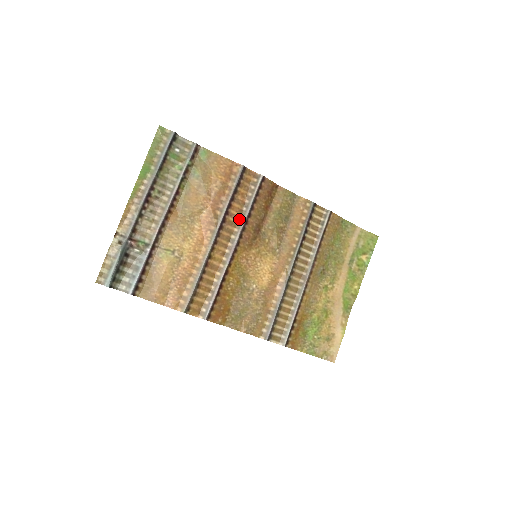
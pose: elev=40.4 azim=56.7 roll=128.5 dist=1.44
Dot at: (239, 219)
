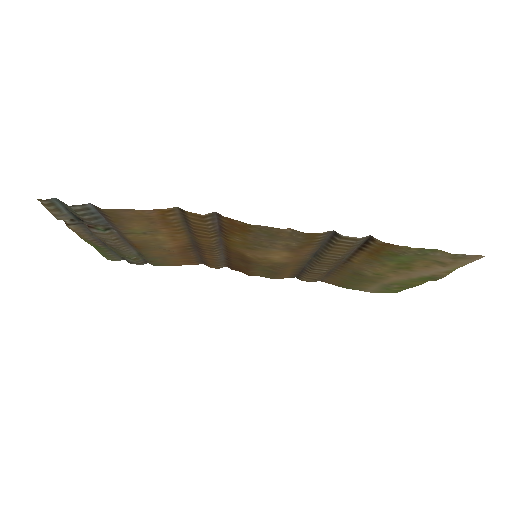
Dot at: (216, 256)
